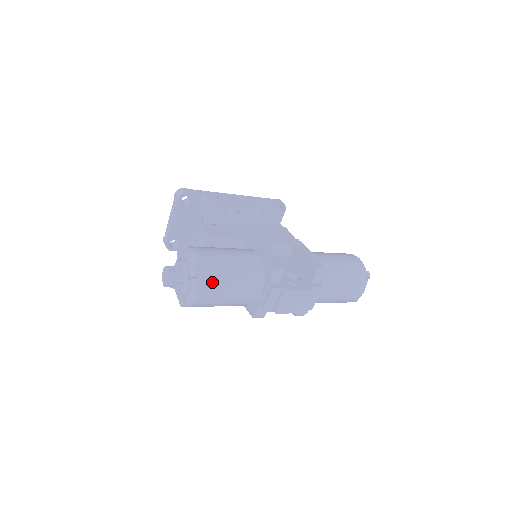
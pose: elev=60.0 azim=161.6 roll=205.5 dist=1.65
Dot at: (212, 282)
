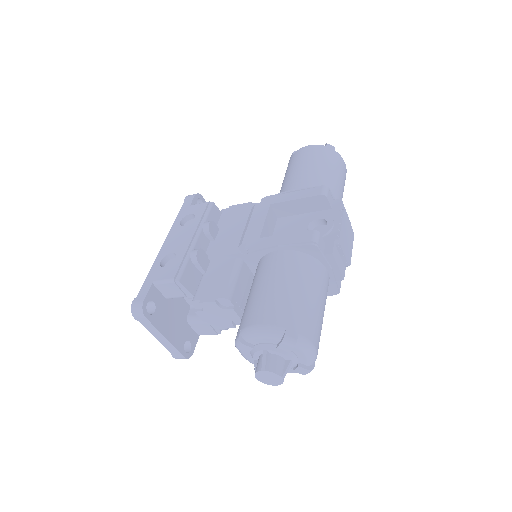
Dot at: (306, 323)
